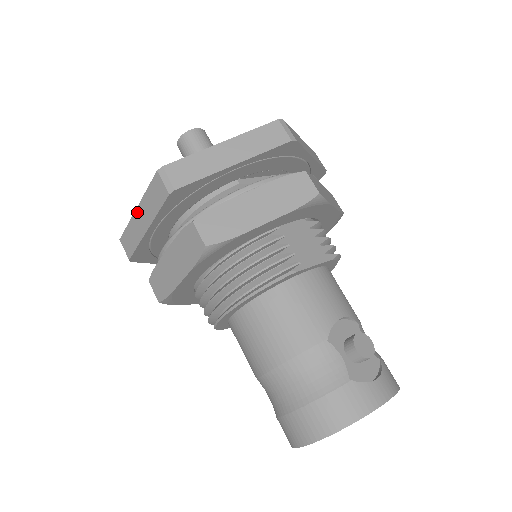
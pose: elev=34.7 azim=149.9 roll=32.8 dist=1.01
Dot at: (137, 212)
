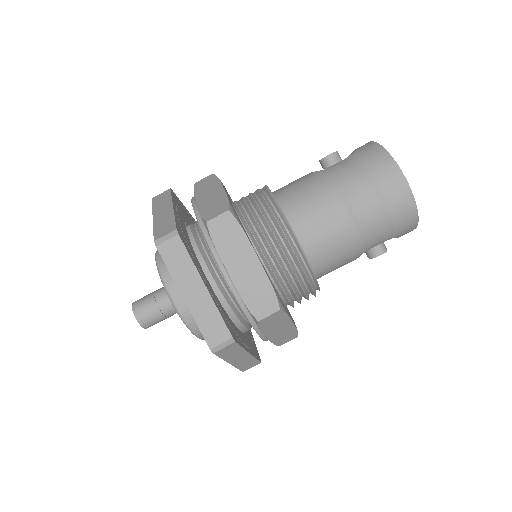
Dot at: (186, 298)
